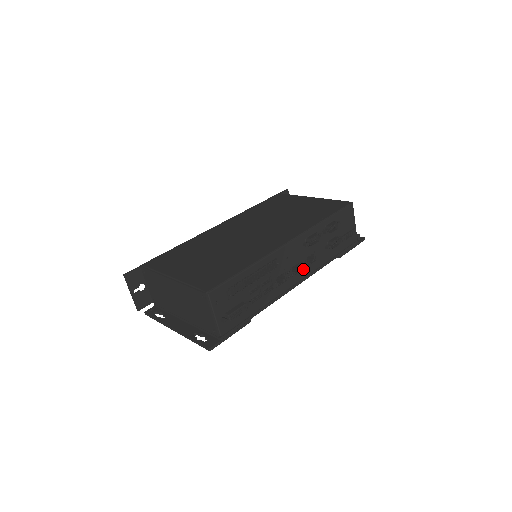
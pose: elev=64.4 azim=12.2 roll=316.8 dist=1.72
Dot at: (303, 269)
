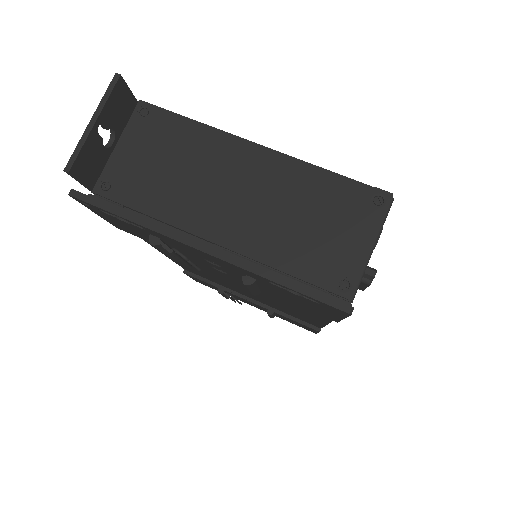
Dot at: occluded
